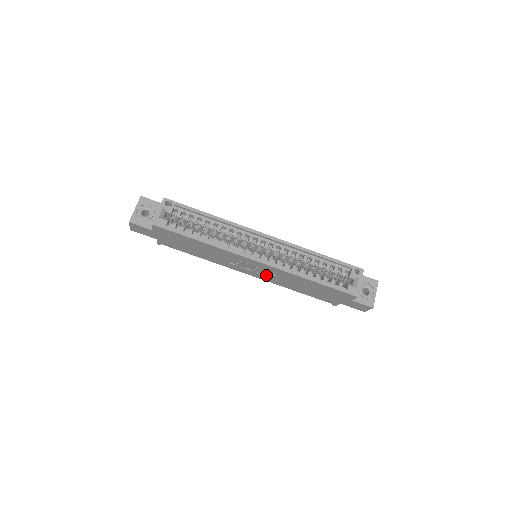
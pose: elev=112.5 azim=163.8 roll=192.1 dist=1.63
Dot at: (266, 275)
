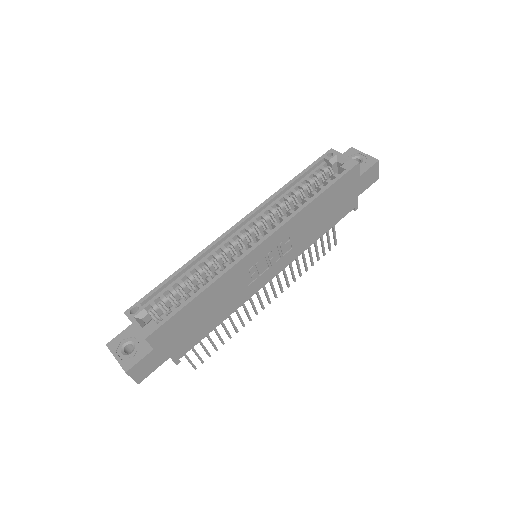
Dot at: (284, 253)
